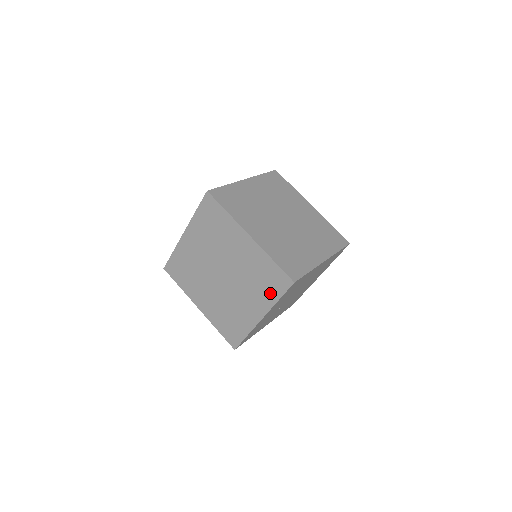
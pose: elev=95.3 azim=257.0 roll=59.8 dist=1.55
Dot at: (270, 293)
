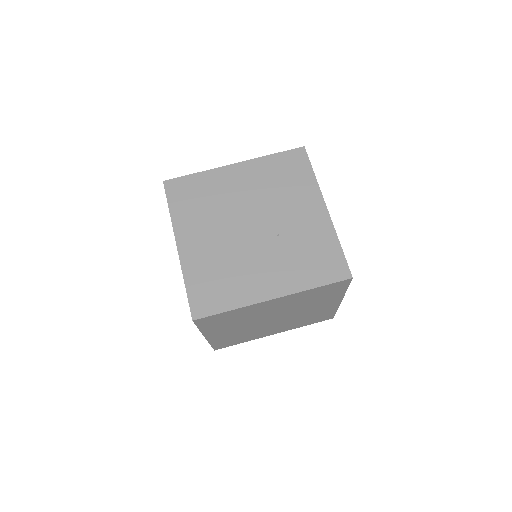
Dot at: occluded
